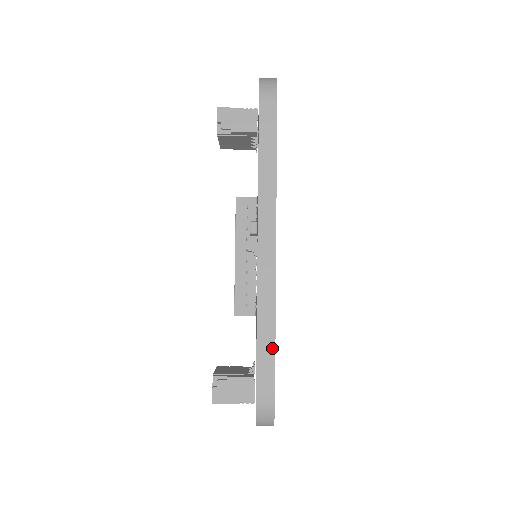
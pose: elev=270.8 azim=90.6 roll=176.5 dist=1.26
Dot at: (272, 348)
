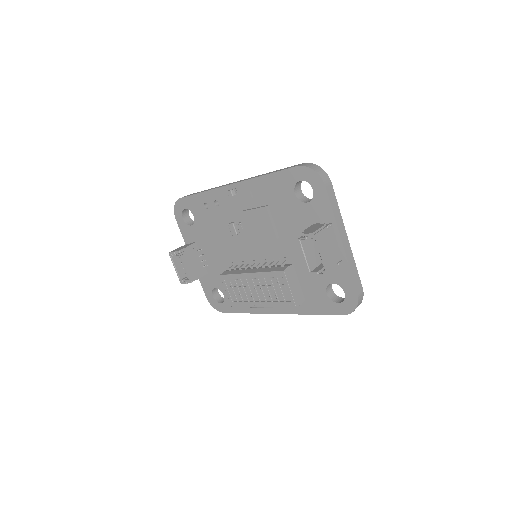
Dot at: occluded
